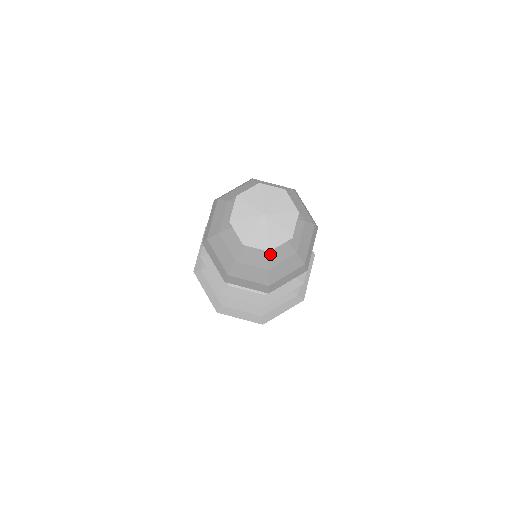
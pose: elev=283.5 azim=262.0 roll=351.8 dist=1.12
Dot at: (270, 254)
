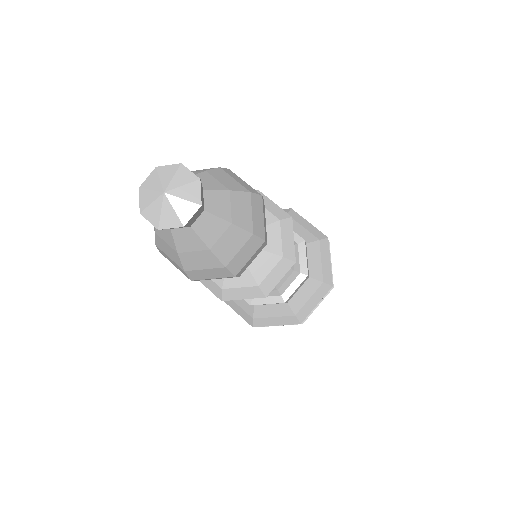
Dot at: (176, 237)
